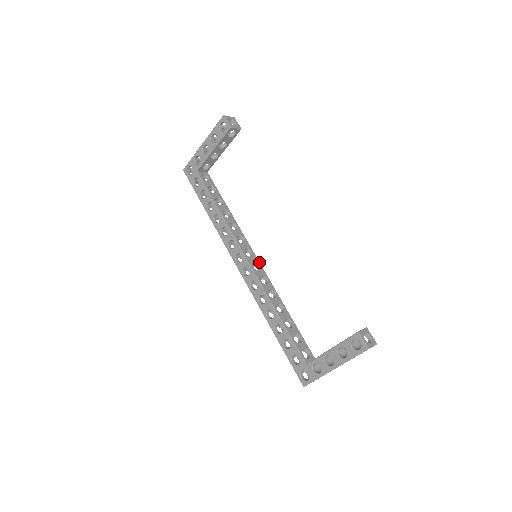
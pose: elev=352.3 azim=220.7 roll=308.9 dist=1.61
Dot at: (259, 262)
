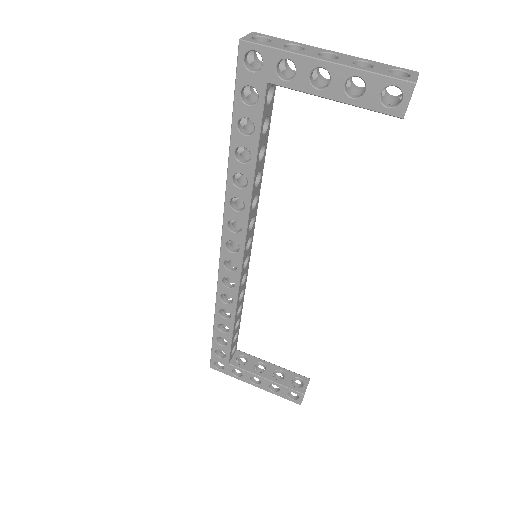
Dot at: occluded
